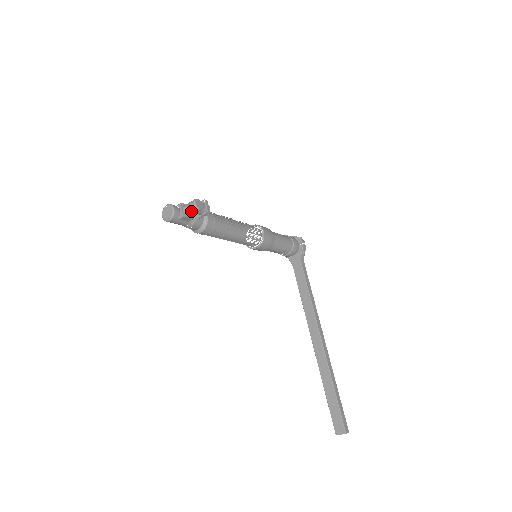
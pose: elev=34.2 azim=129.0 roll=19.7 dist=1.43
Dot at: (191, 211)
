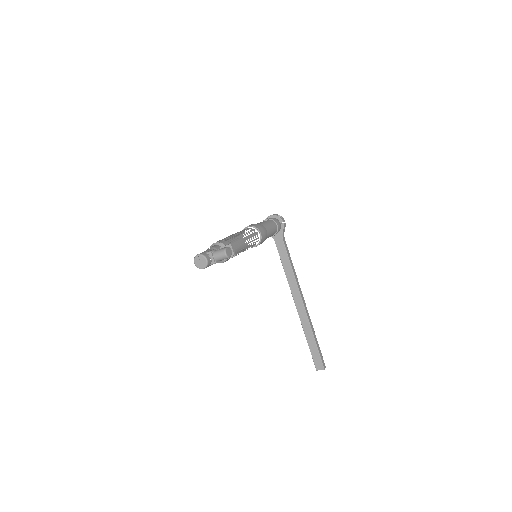
Dot at: (222, 259)
